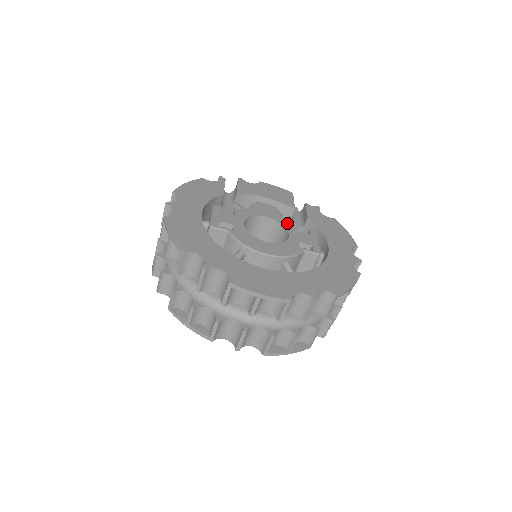
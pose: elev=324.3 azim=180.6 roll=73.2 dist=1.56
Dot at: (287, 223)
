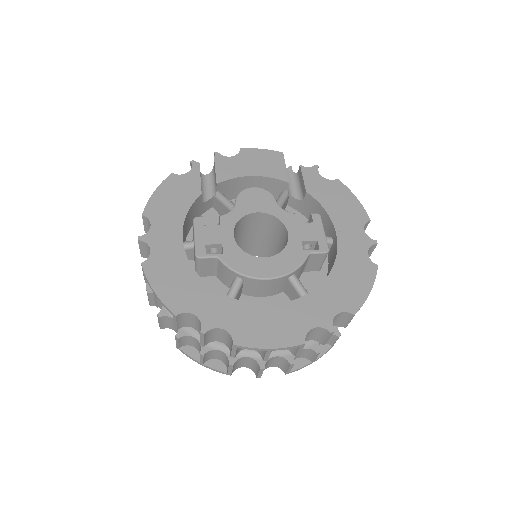
Dot at: (283, 213)
